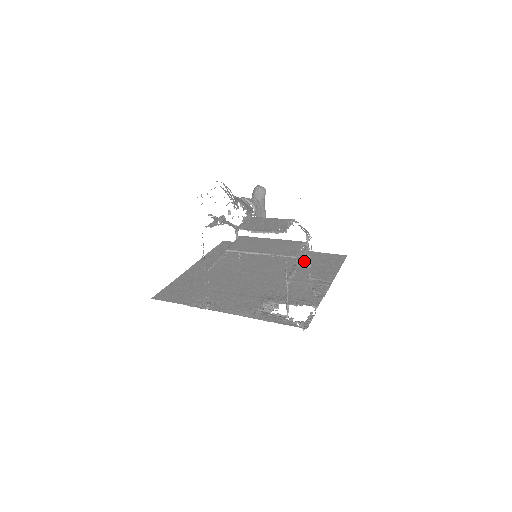
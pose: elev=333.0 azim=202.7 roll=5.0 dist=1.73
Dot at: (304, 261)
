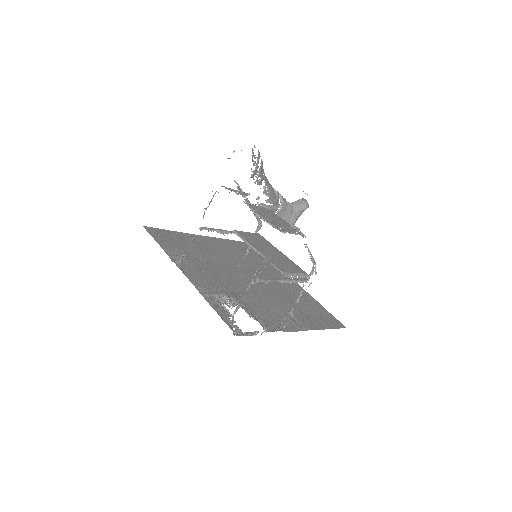
Dot at: (302, 302)
